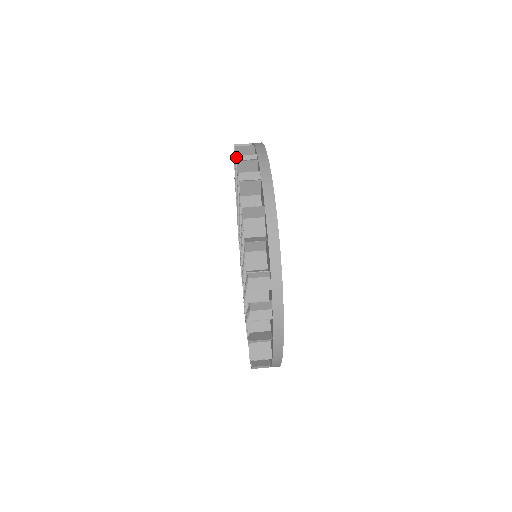
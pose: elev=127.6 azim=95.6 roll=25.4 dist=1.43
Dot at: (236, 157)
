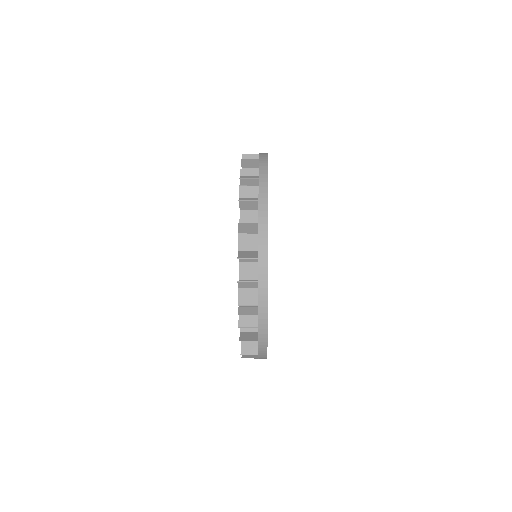
Dot at: occluded
